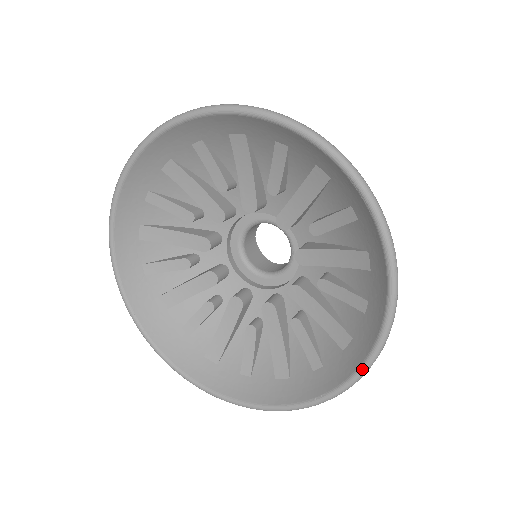
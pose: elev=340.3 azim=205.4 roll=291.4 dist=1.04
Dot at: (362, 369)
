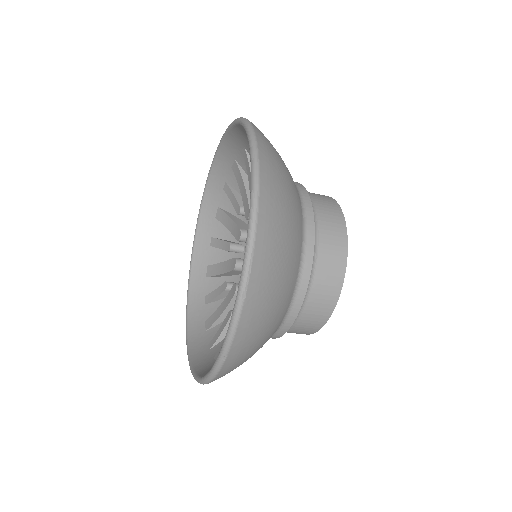
Dot at: (216, 359)
